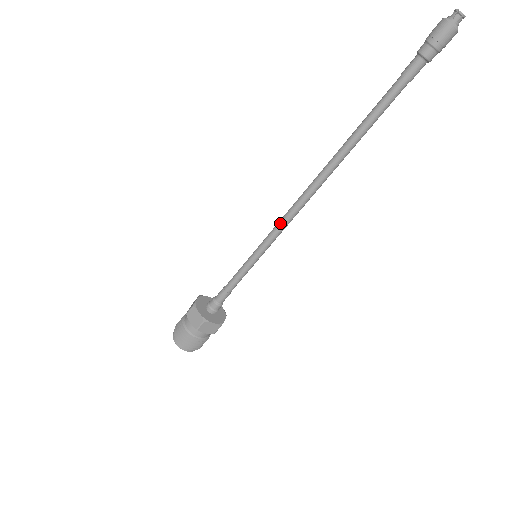
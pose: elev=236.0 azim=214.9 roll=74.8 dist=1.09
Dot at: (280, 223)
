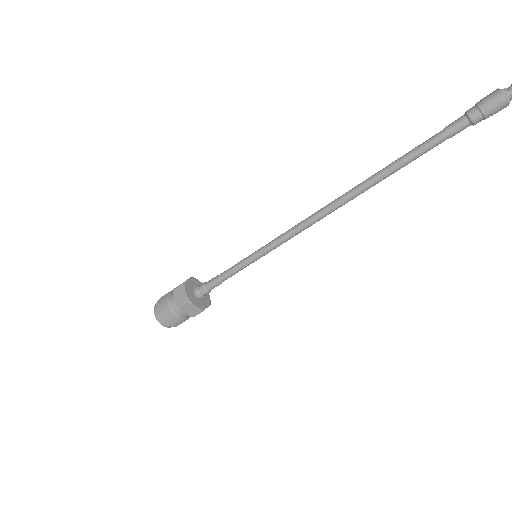
Dot at: (288, 232)
